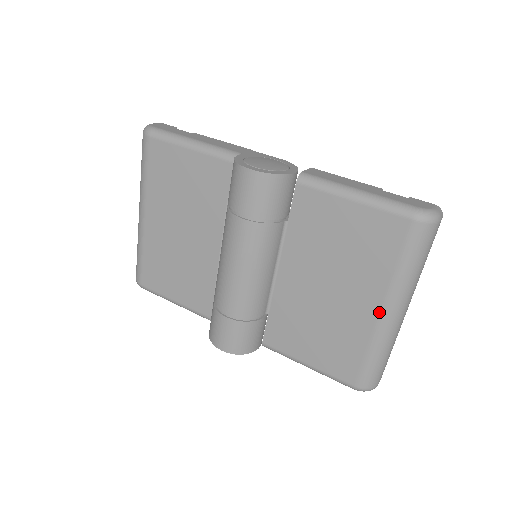
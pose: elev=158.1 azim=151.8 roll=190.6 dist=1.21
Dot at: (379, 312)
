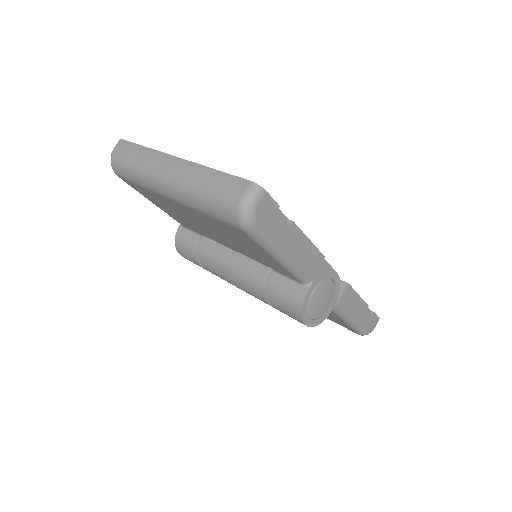
Dot at: occluded
